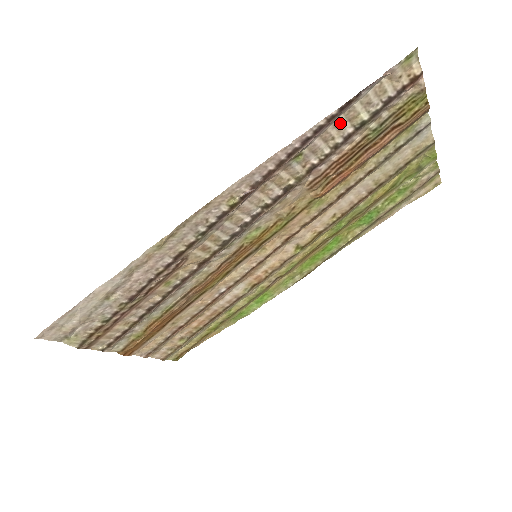
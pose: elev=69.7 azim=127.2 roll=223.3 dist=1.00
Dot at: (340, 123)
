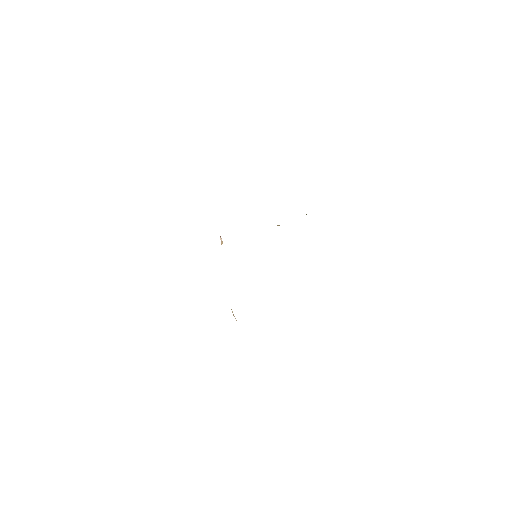
Dot at: occluded
